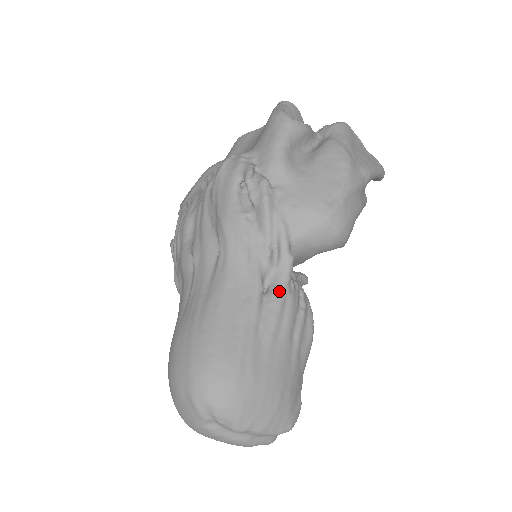
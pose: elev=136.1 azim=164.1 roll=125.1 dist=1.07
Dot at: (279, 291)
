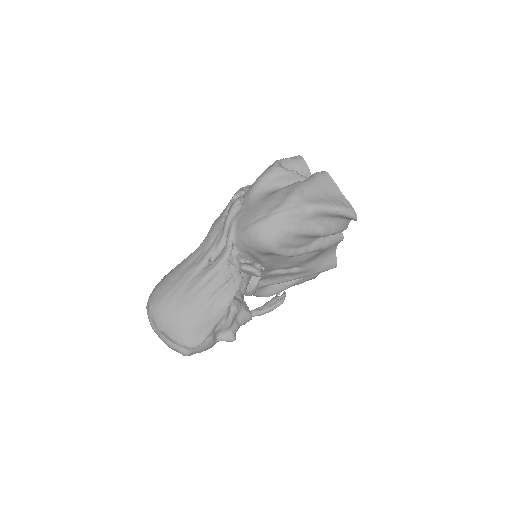
Dot at: (214, 264)
